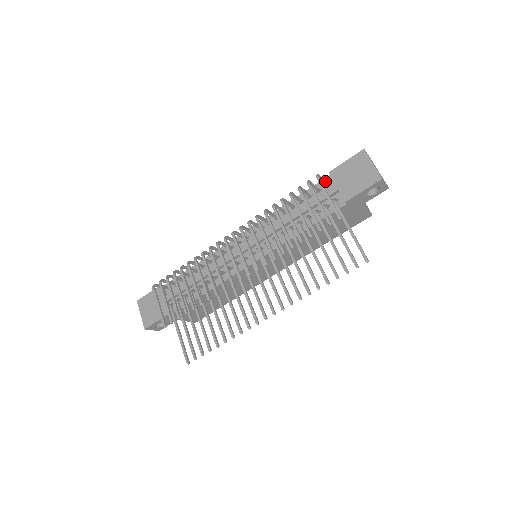
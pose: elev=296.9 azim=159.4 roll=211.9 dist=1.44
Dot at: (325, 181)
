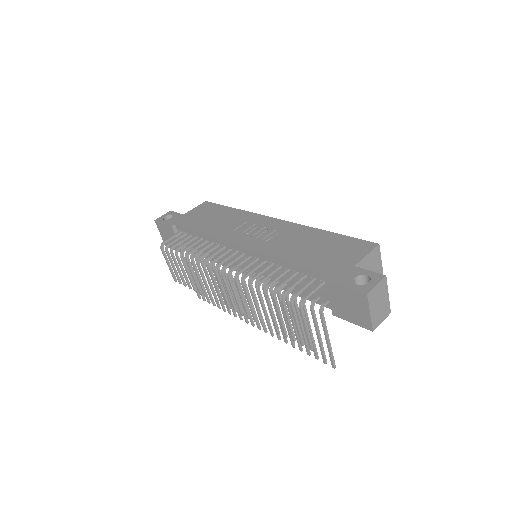
Dot at: (318, 288)
